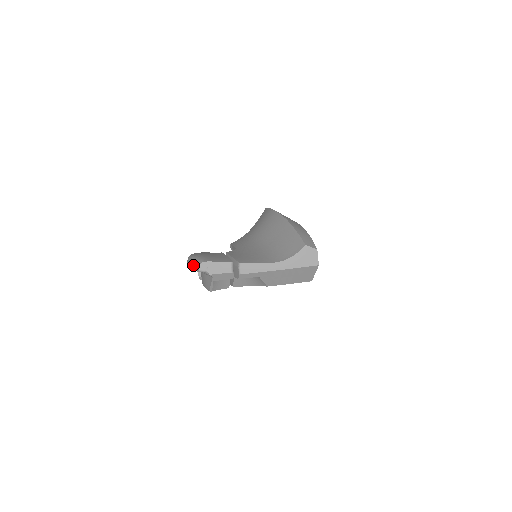
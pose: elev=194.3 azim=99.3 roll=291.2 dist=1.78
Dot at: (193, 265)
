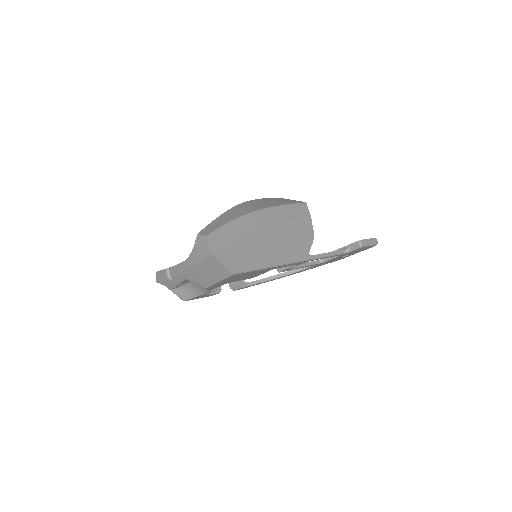
Dot at: occluded
